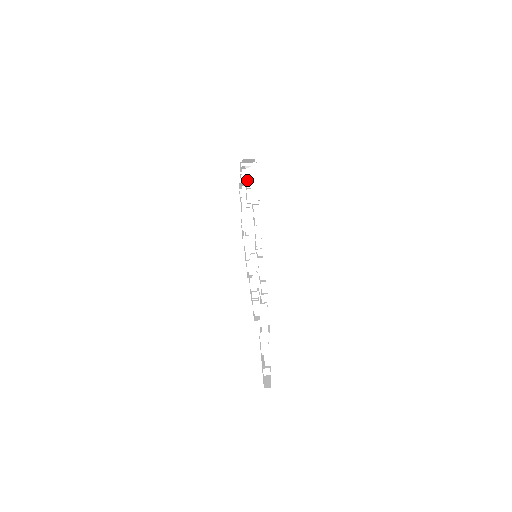
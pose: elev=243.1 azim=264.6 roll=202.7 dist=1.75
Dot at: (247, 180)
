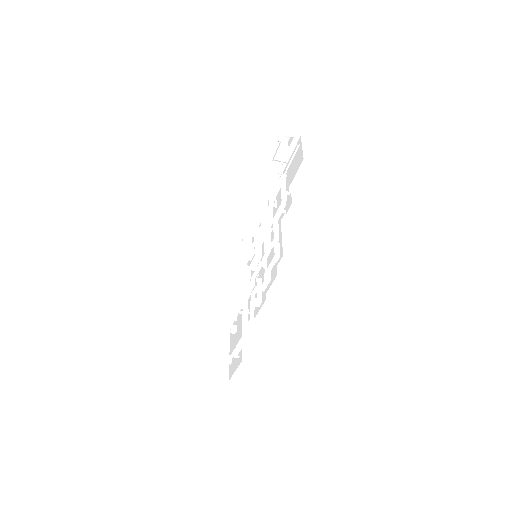
Dot at: (280, 150)
